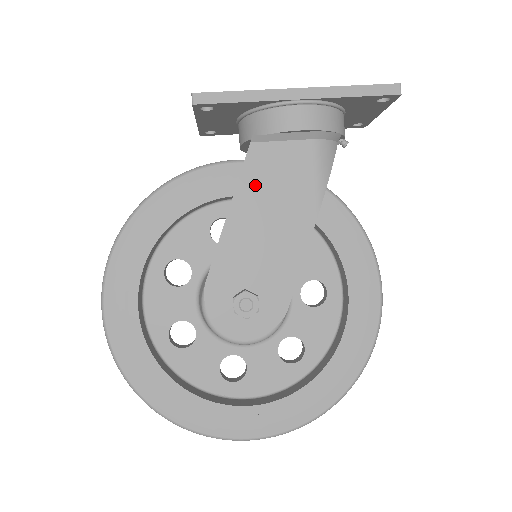
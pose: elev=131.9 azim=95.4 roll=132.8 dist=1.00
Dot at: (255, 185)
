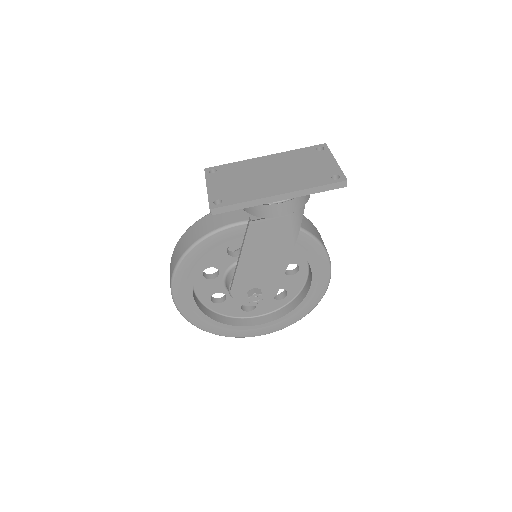
Dot at: (255, 242)
